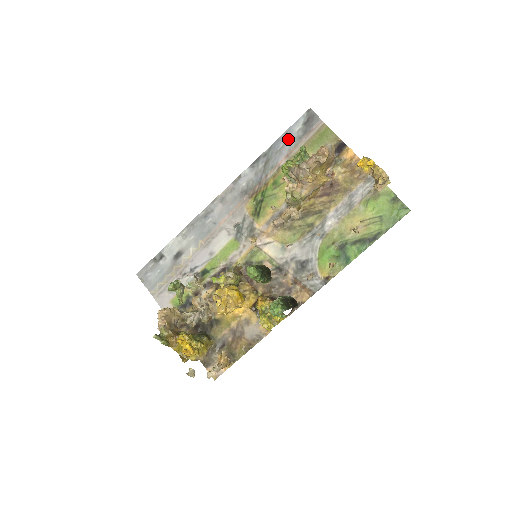
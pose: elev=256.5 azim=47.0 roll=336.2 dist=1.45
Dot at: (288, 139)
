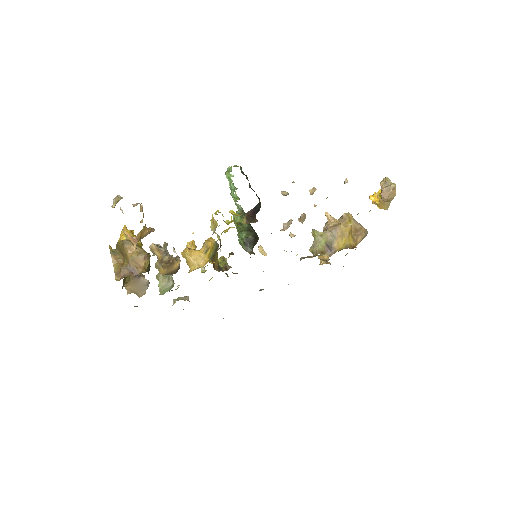
Dot at: occluded
